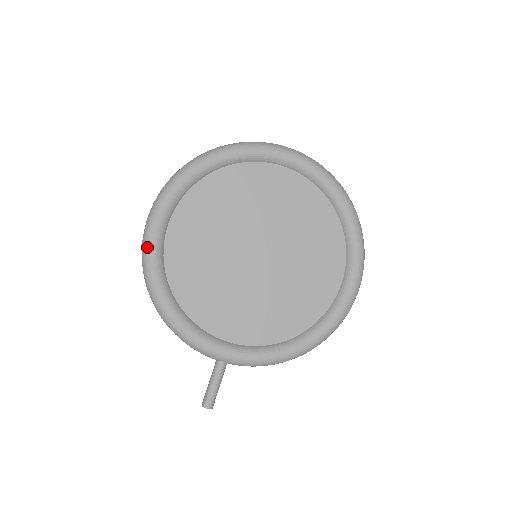
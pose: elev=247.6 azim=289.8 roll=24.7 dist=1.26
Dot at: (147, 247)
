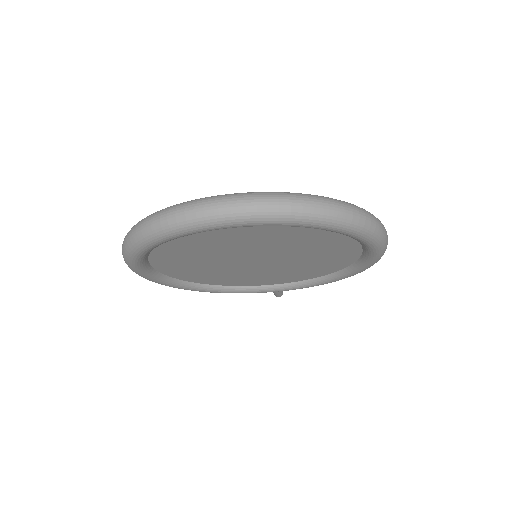
Dot at: occluded
